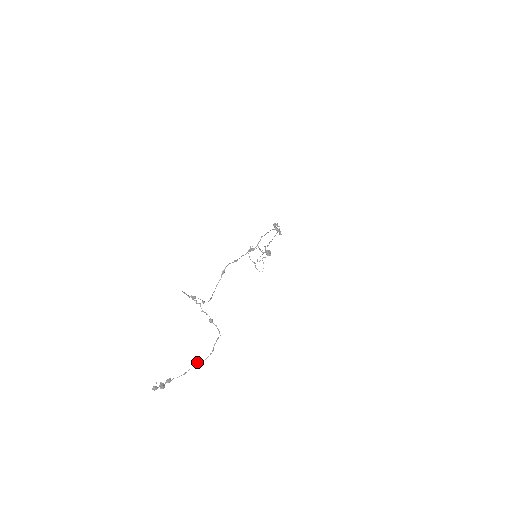
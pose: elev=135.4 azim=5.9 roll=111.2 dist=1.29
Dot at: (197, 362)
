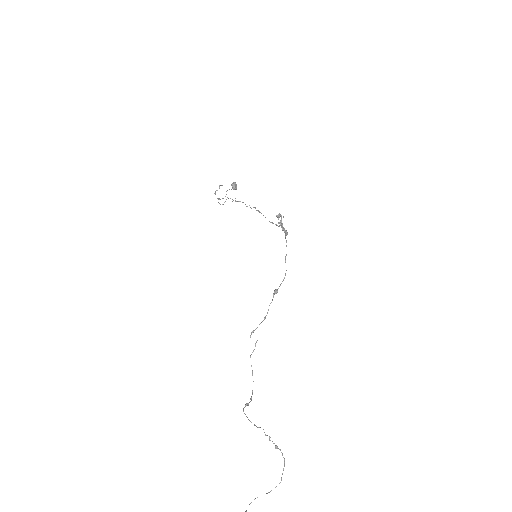
Dot at: occluded
